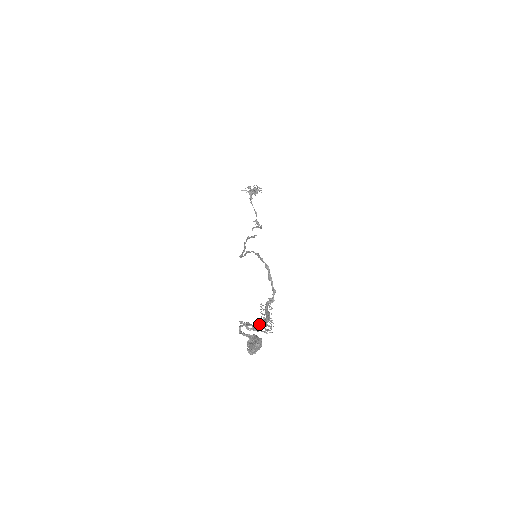
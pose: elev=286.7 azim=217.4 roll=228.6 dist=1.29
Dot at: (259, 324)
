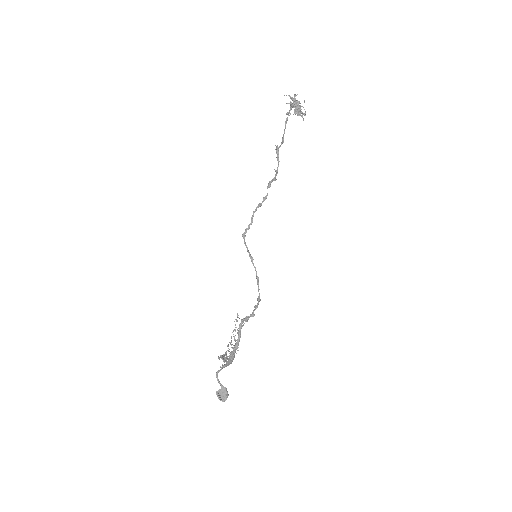
Dot at: (231, 358)
